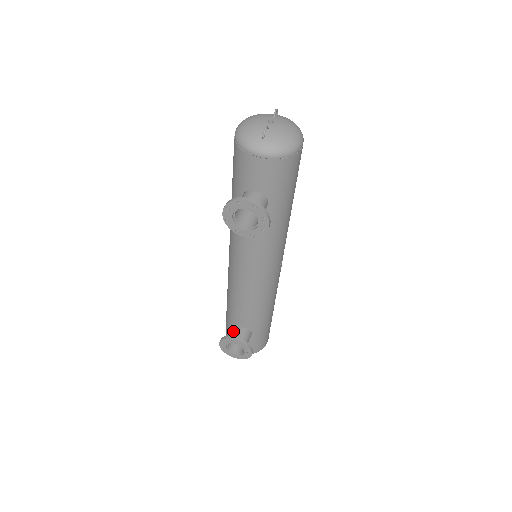
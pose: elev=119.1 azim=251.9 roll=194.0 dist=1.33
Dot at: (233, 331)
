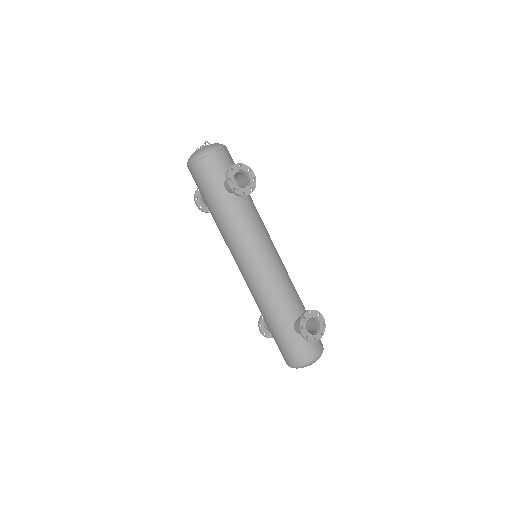
Dot at: (297, 324)
